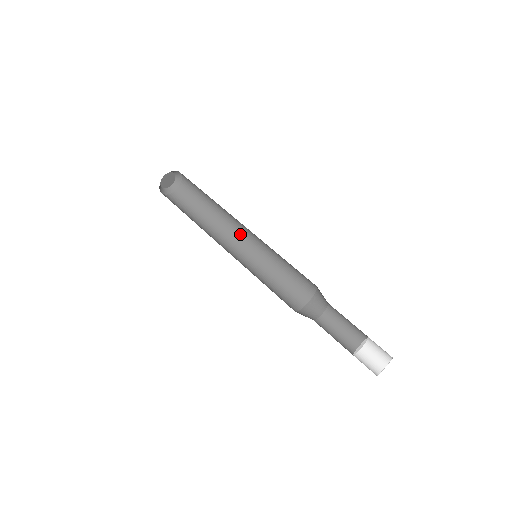
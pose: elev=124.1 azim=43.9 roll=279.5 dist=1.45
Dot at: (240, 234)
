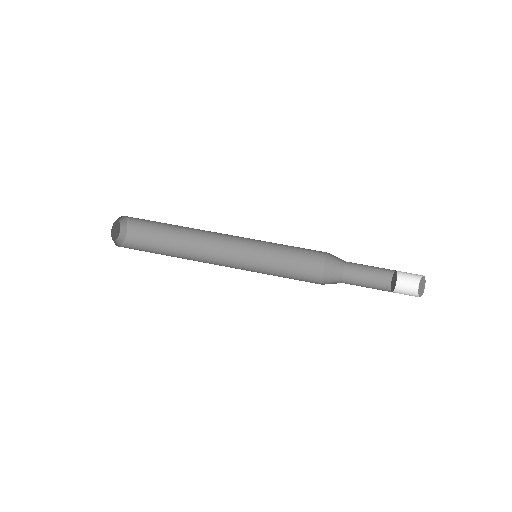
Dot at: (223, 245)
